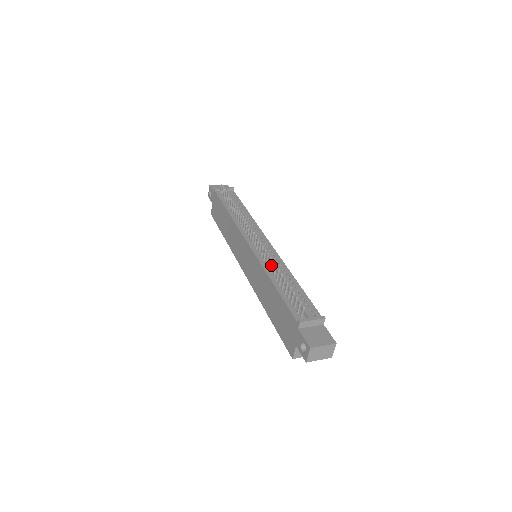
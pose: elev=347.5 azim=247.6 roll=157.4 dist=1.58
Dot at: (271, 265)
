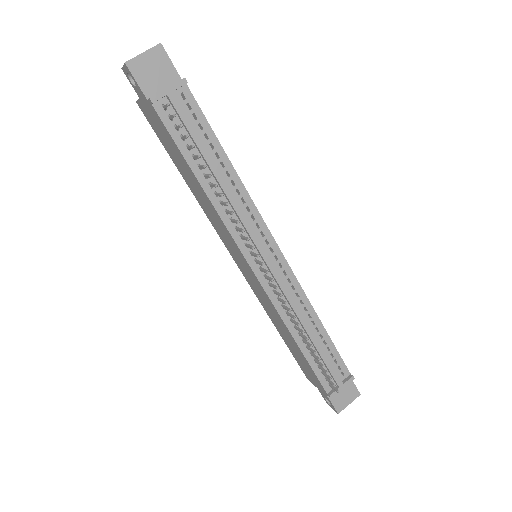
Dot at: (294, 323)
